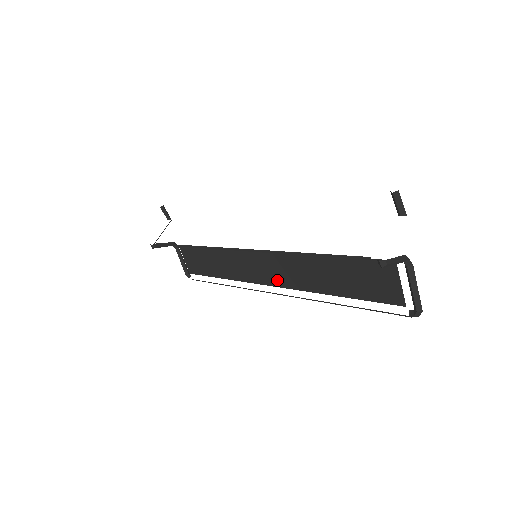
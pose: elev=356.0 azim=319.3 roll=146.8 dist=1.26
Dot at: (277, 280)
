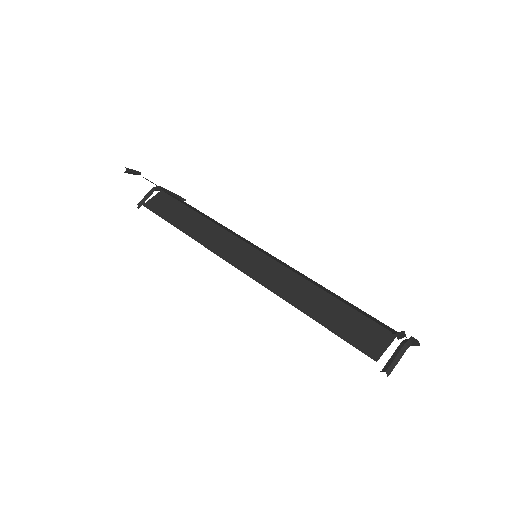
Dot at: occluded
